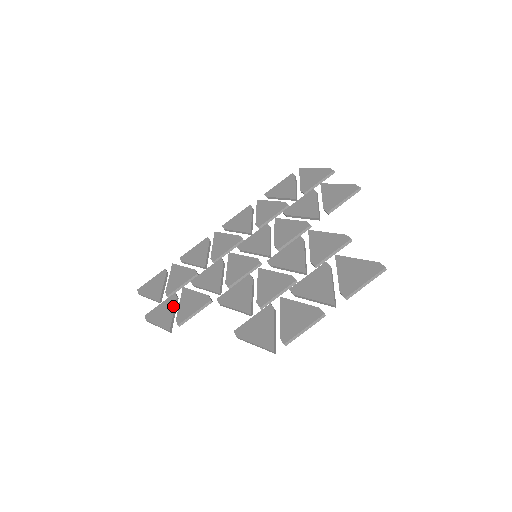
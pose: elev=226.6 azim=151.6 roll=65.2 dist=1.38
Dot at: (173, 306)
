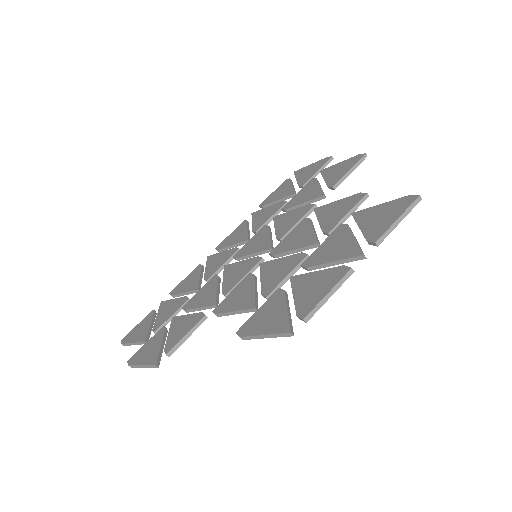
Dot at: (161, 339)
